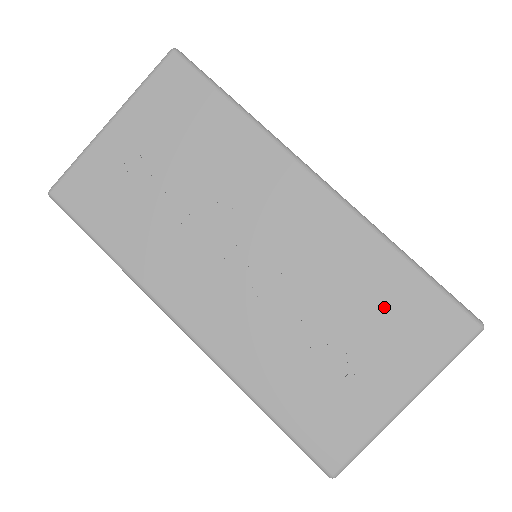
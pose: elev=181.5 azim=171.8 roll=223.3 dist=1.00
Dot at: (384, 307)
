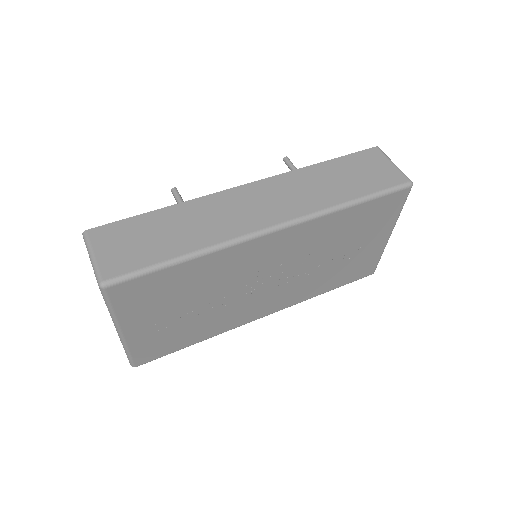
Dot at: (357, 227)
